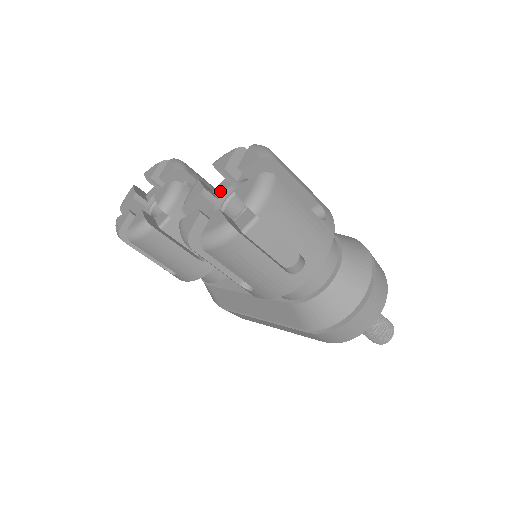
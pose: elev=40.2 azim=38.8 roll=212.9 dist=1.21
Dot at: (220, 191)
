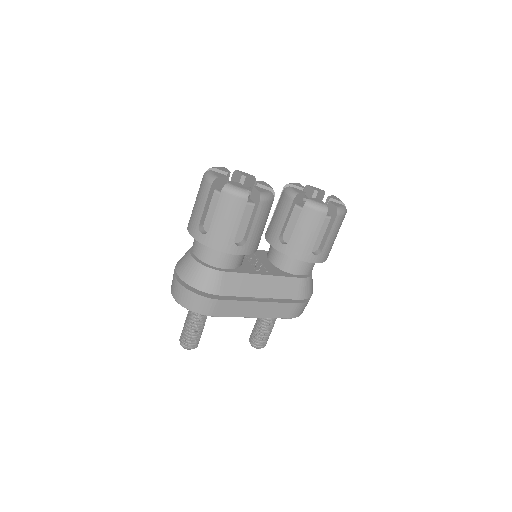
Dot at: occluded
